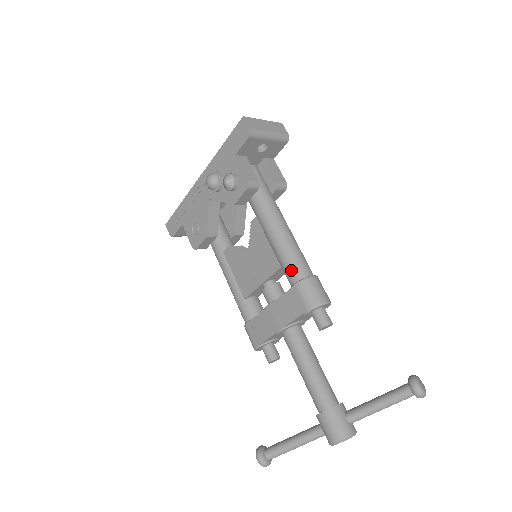
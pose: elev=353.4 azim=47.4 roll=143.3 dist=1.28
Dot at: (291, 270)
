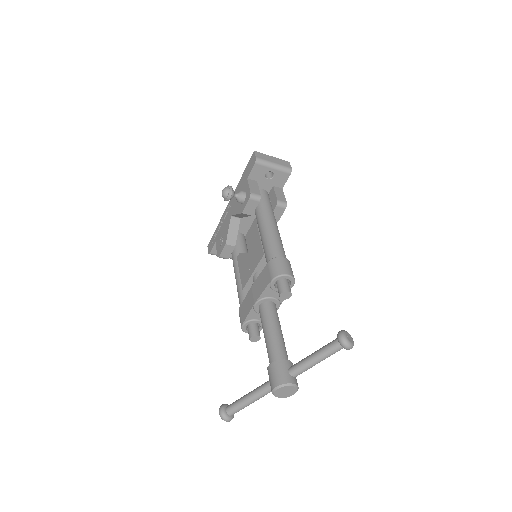
Dot at: (268, 253)
